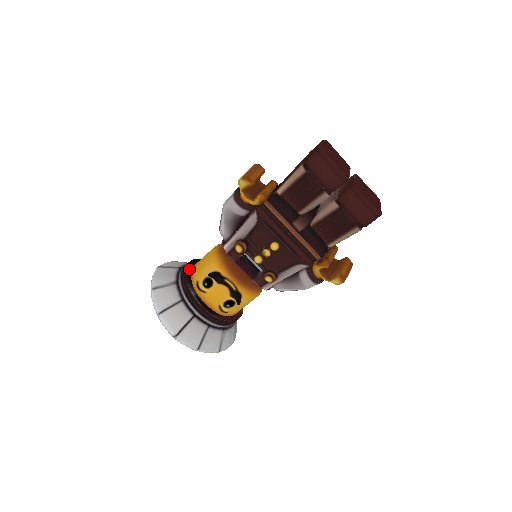
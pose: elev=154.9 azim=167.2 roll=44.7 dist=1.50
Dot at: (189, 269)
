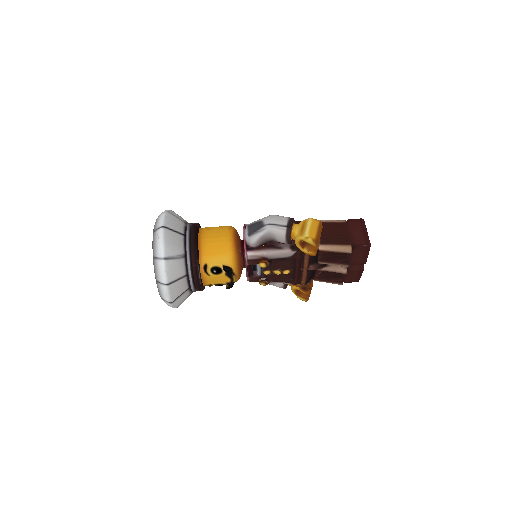
Dot at: (198, 245)
